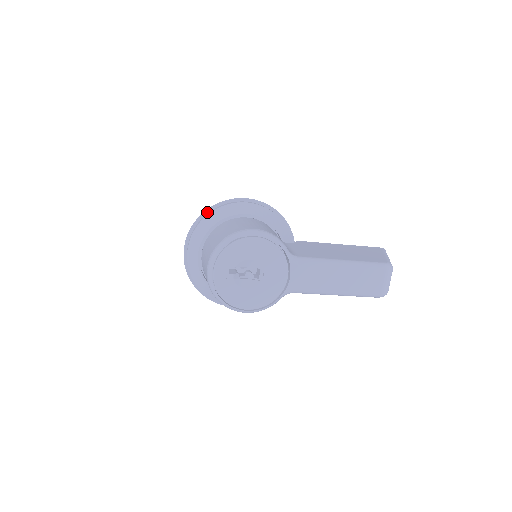
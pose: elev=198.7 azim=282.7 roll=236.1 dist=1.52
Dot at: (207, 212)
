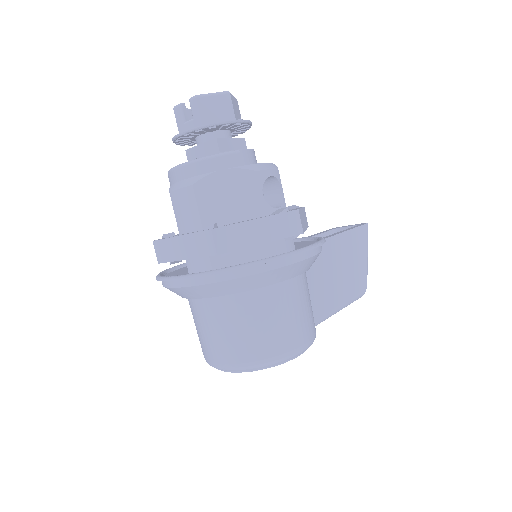
Dot at: (249, 267)
